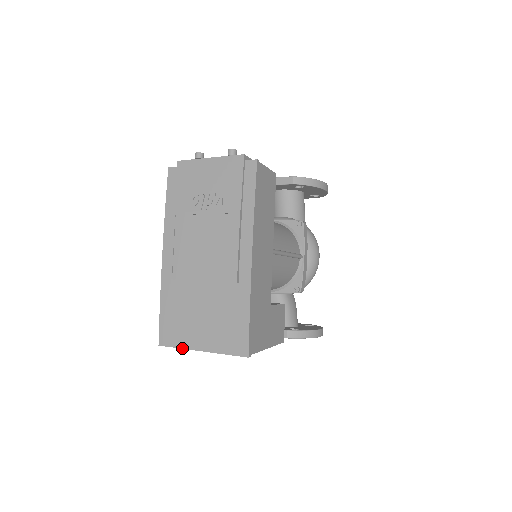
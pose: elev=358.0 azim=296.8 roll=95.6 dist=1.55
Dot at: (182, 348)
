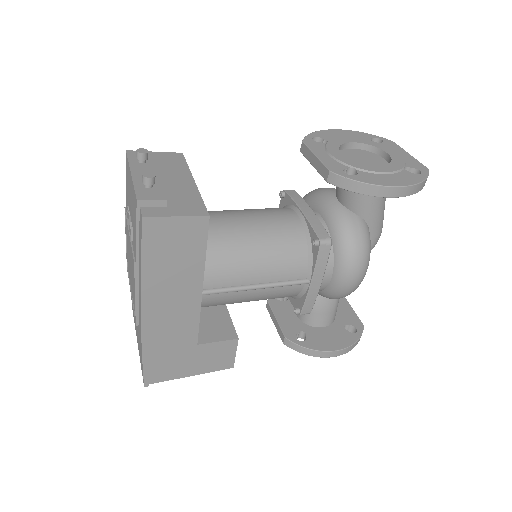
Dot at: (135, 328)
